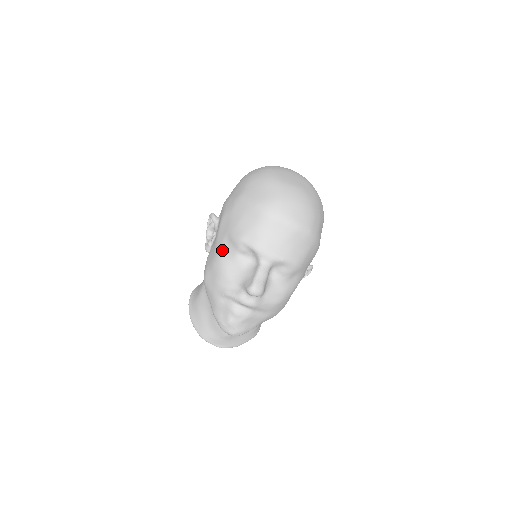
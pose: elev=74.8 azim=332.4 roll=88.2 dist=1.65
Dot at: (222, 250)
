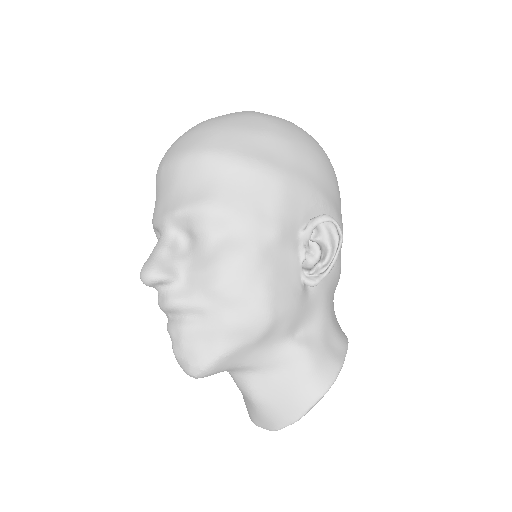
Dot at: occluded
